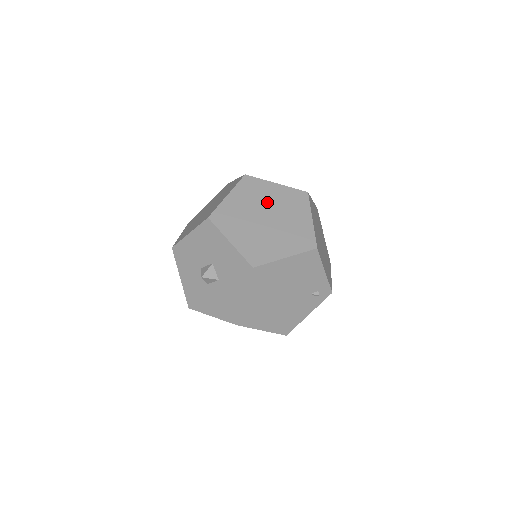
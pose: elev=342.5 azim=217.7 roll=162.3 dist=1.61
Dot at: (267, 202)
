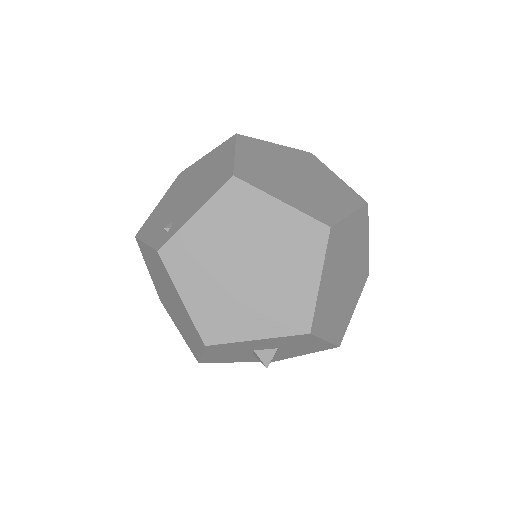
Dot at: (346, 254)
